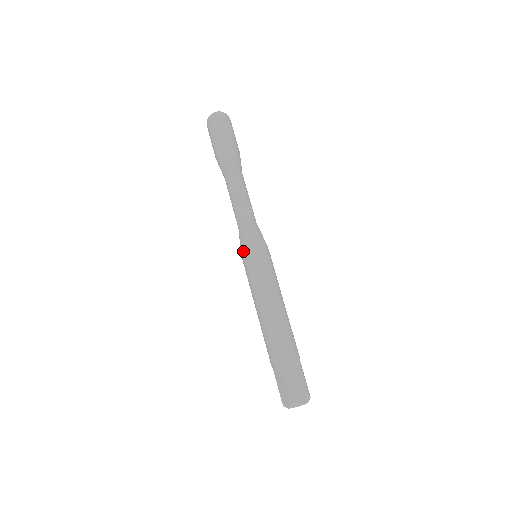
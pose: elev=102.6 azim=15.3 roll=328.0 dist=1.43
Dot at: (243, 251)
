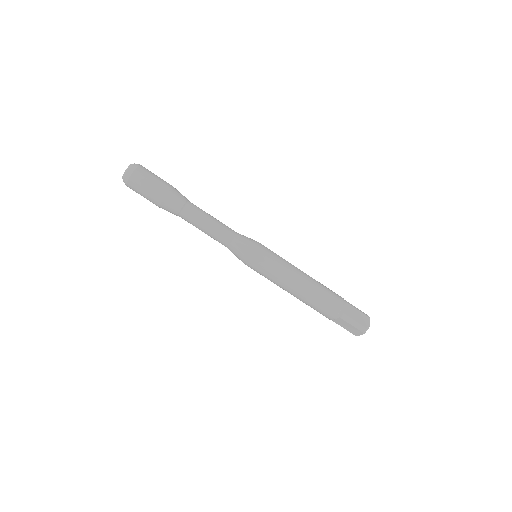
Dot at: (246, 262)
